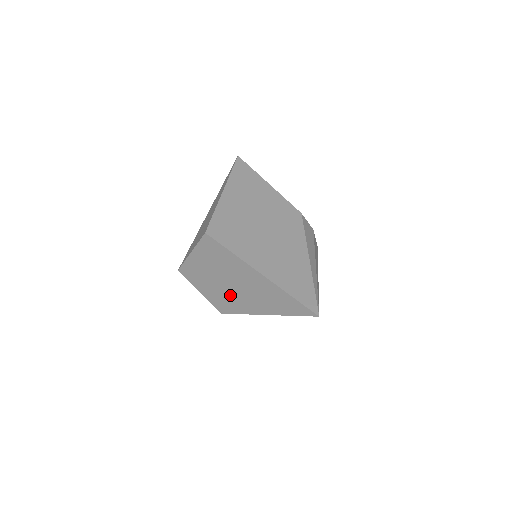
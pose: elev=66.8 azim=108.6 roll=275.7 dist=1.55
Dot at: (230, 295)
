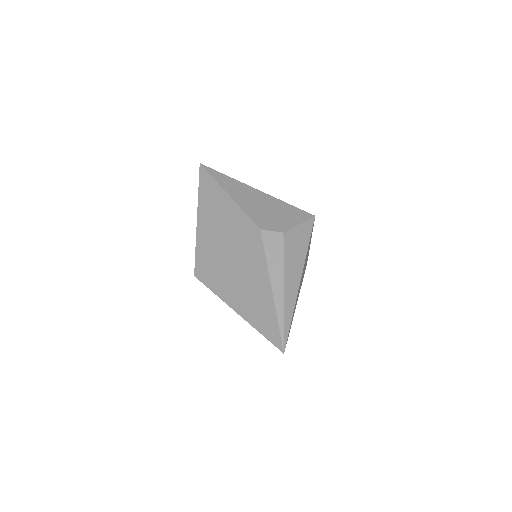
Dot at: occluded
